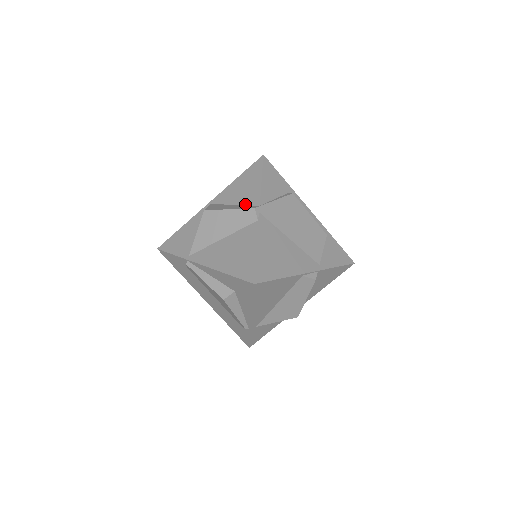
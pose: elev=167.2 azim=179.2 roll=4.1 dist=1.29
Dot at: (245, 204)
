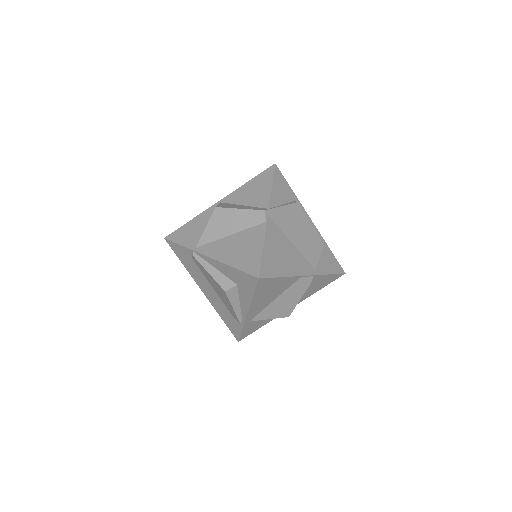
Dot at: (255, 206)
